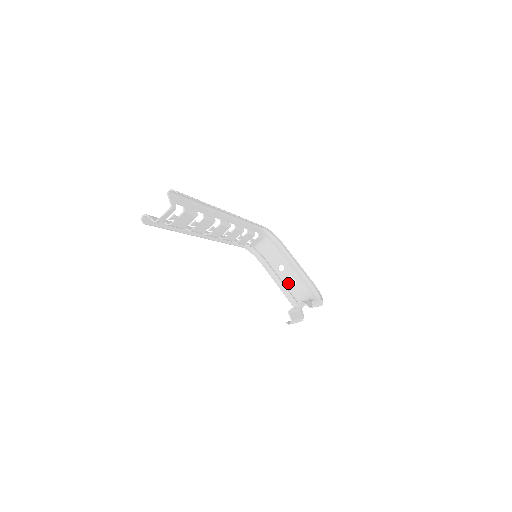
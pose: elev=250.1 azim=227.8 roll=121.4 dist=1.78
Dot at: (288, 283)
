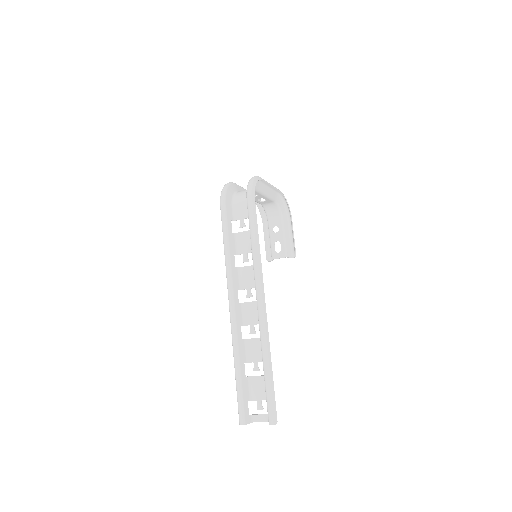
Dot at: (258, 201)
